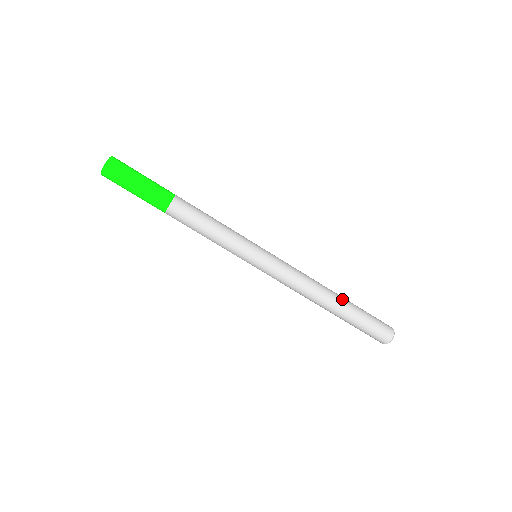
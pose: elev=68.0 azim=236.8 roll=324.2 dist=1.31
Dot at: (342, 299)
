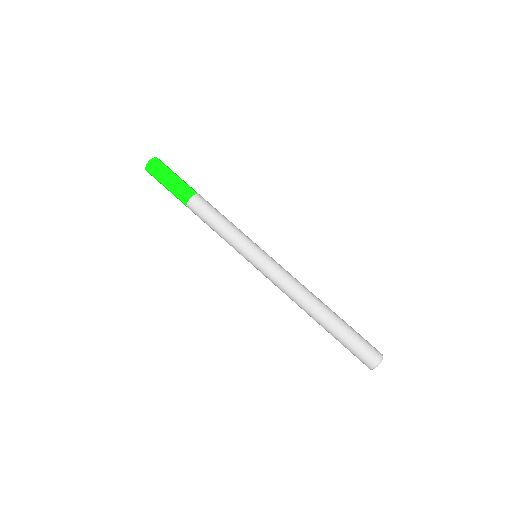
Dot at: occluded
